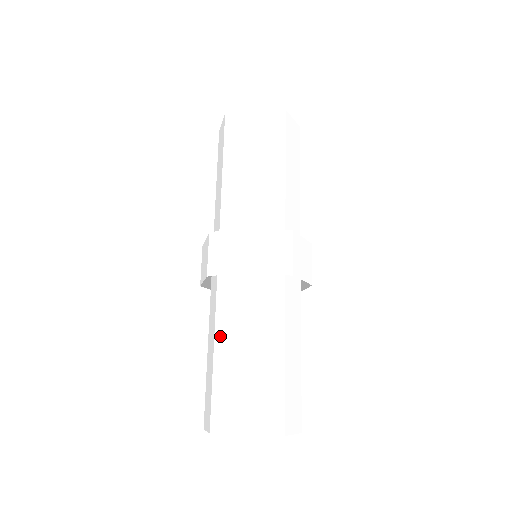
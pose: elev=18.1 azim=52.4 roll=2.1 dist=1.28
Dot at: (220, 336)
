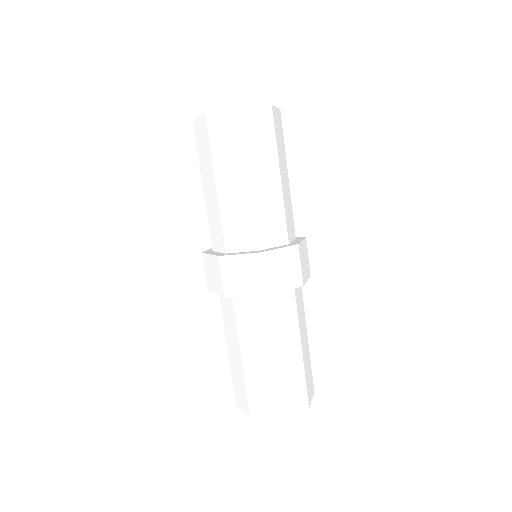
Dot at: (245, 346)
